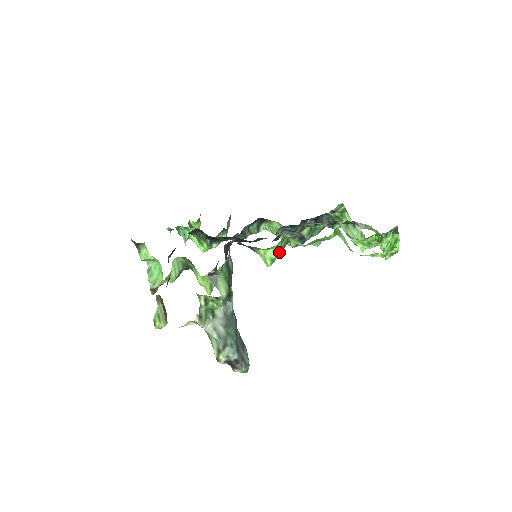
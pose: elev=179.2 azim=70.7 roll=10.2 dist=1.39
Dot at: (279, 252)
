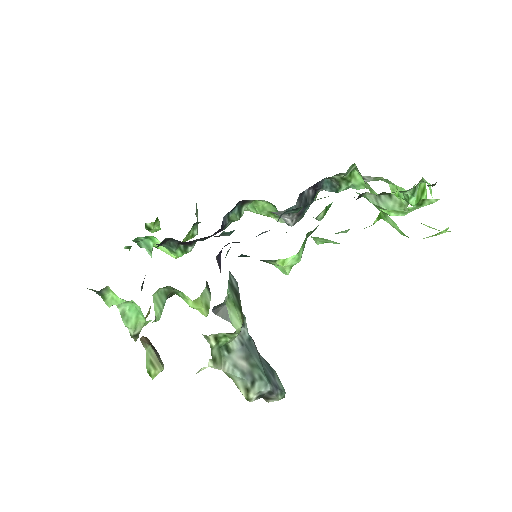
Dot at: (301, 256)
